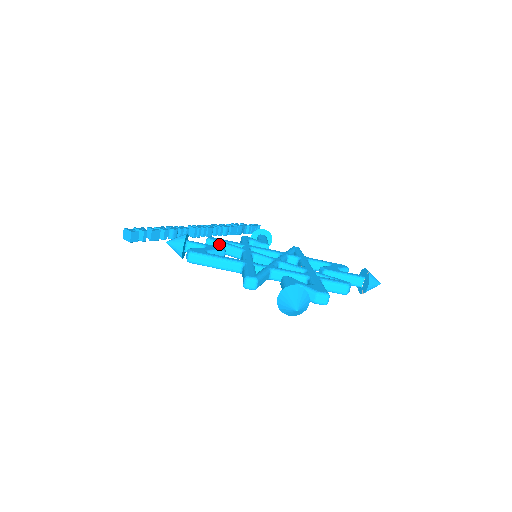
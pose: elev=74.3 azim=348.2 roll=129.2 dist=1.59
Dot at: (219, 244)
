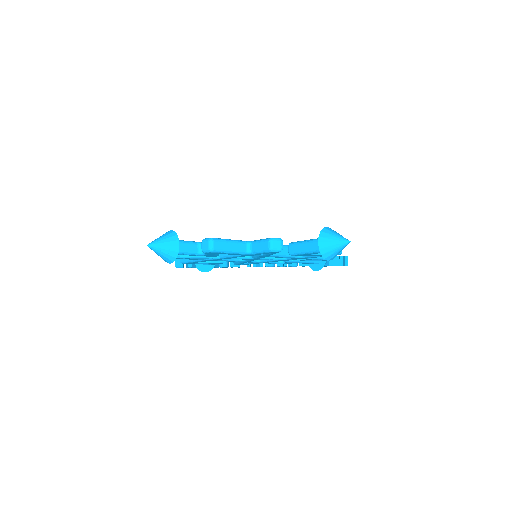
Dot at: occluded
